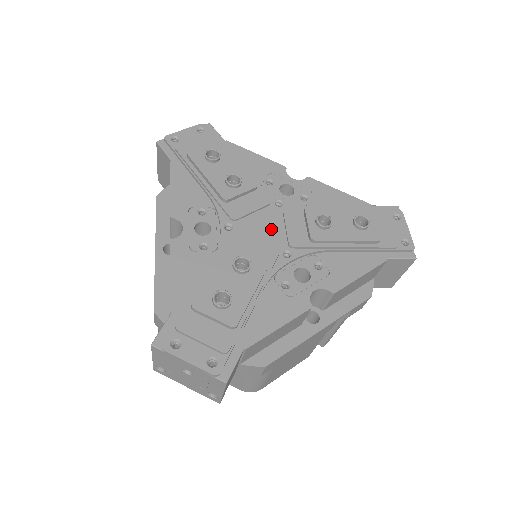
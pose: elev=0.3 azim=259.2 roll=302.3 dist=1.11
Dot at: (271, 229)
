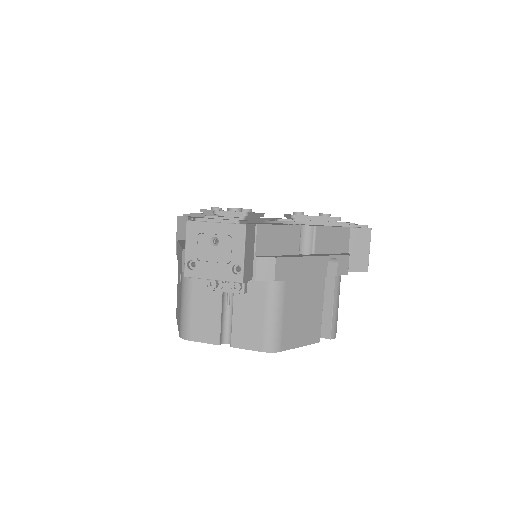
Dot at: occluded
